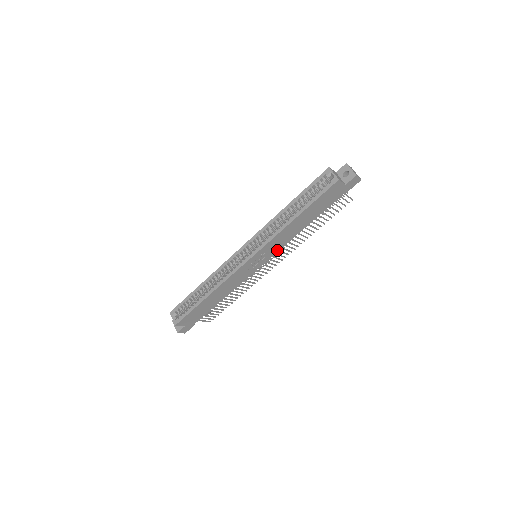
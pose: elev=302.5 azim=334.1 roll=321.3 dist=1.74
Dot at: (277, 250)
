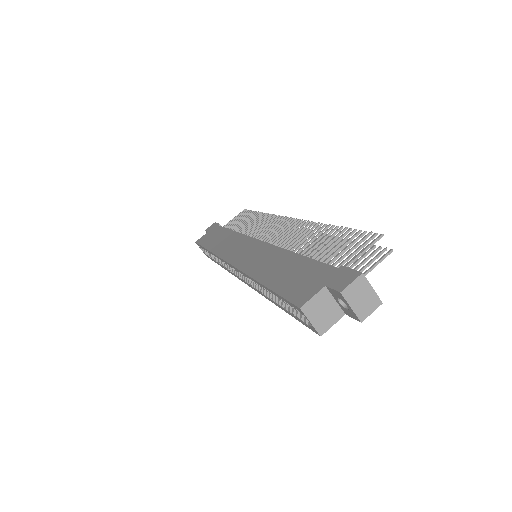
Dot at: occluded
